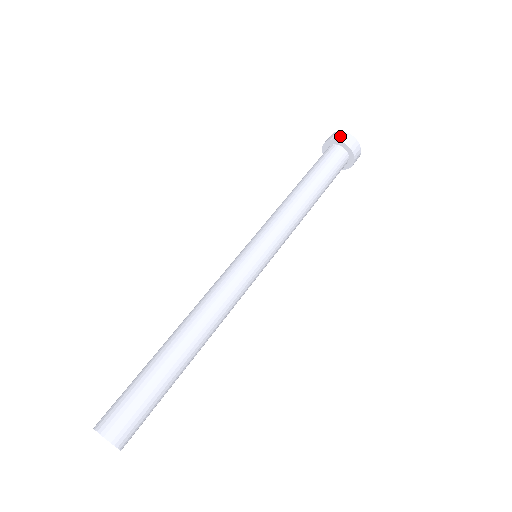
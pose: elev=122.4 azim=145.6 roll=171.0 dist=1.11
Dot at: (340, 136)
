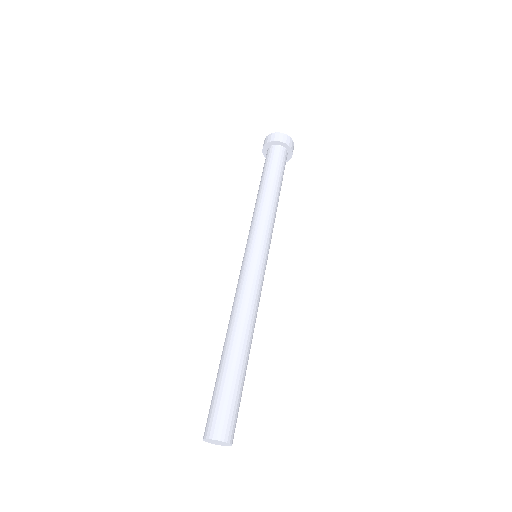
Dot at: (273, 137)
